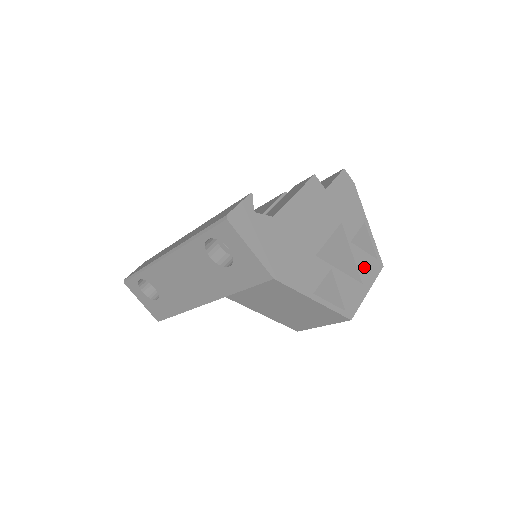
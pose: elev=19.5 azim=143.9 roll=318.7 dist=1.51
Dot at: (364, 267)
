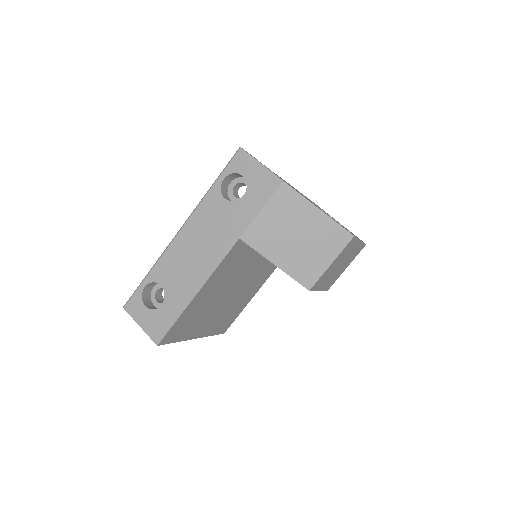
Dot at: occluded
